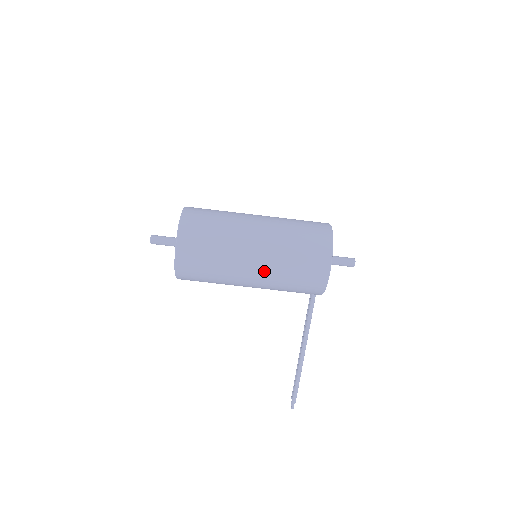
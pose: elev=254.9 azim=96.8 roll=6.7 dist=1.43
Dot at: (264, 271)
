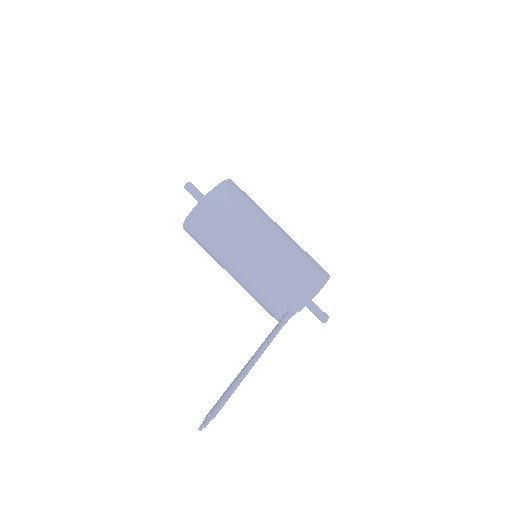
Dot at: (281, 241)
